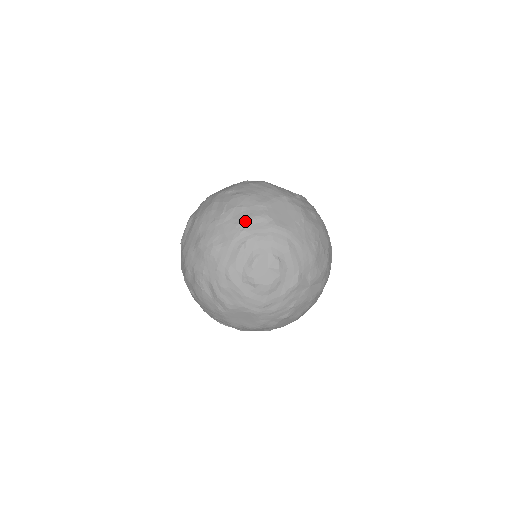
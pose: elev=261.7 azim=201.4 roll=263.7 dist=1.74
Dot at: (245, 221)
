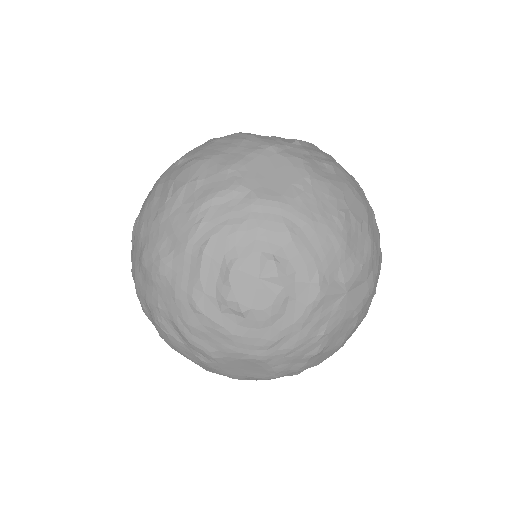
Dot at: (203, 204)
